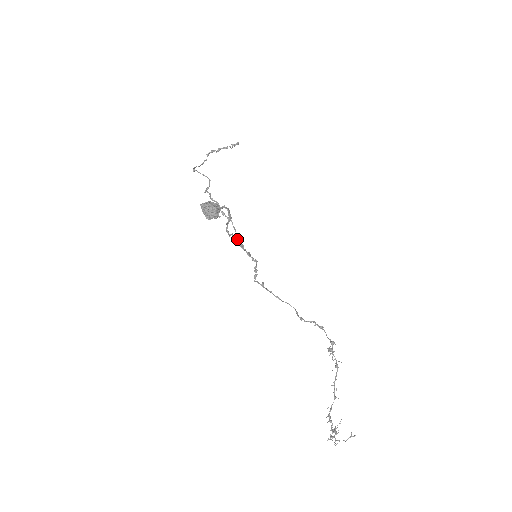
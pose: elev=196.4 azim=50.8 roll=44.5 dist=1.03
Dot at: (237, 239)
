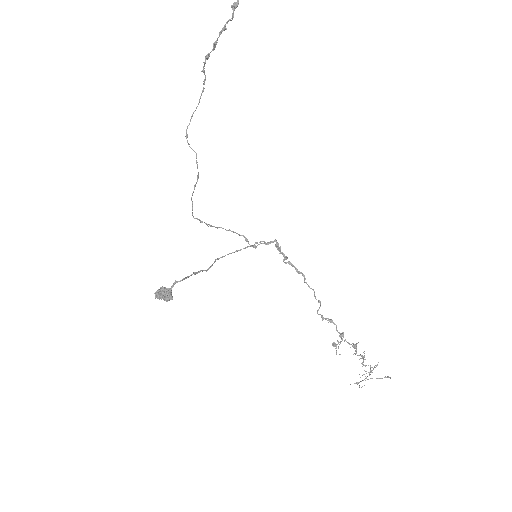
Dot at: occluded
